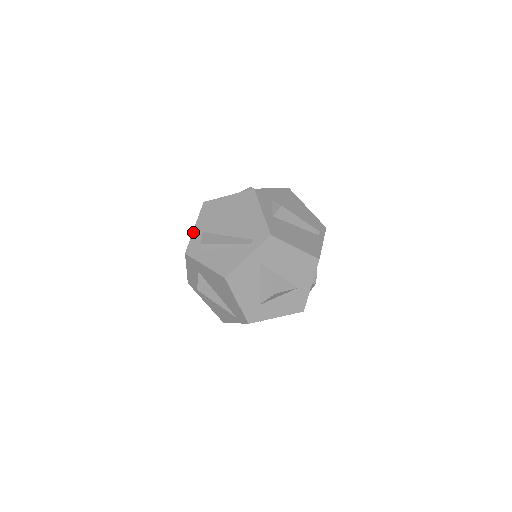
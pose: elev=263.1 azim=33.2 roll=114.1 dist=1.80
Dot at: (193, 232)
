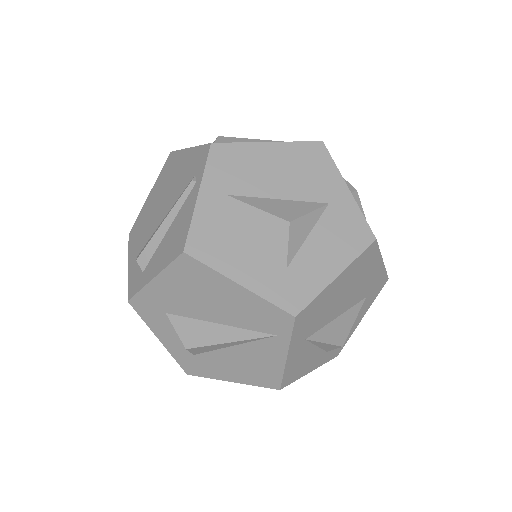
Dot at: (128, 270)
